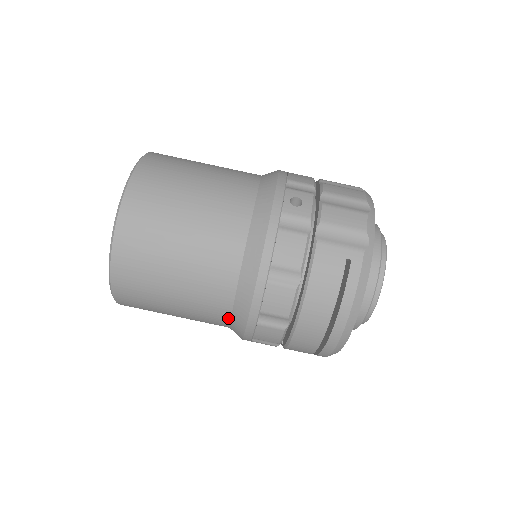
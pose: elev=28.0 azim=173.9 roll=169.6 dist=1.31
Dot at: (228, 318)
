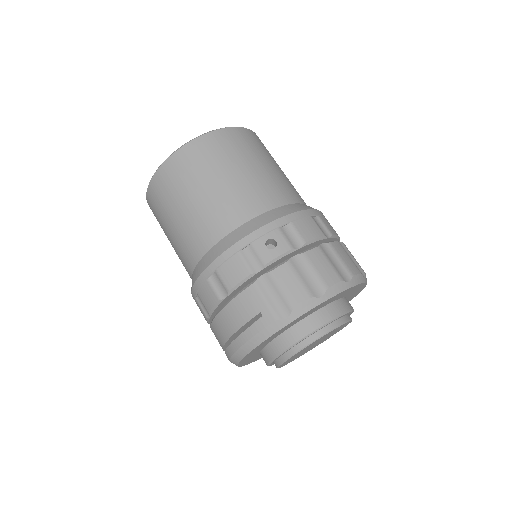
Dot at: occluded
